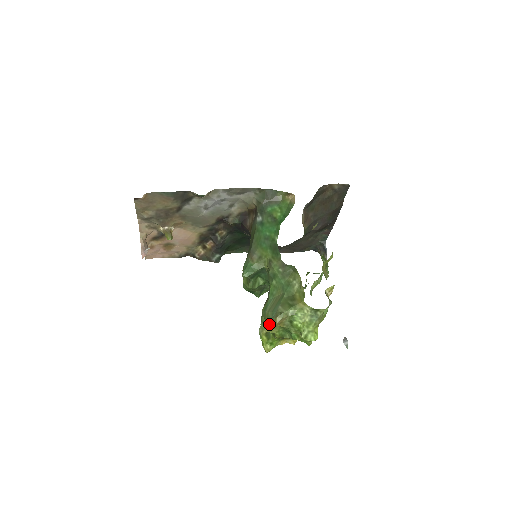
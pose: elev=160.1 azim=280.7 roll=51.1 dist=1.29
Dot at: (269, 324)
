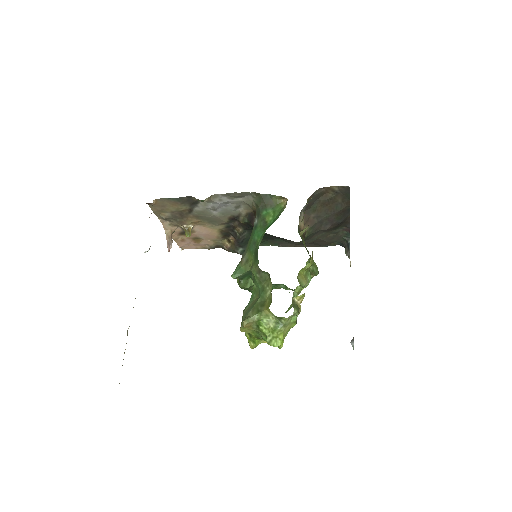
Dot at: (242, 326)
